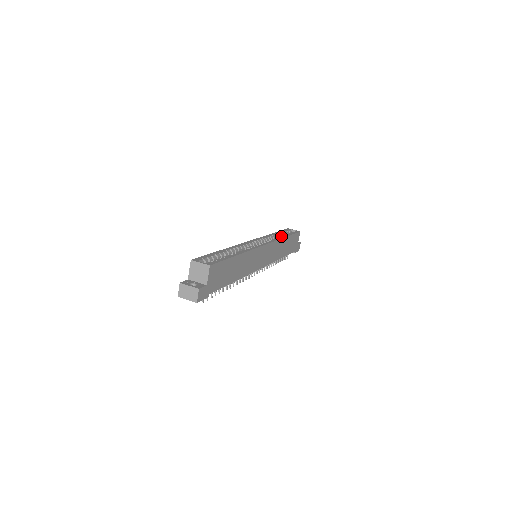
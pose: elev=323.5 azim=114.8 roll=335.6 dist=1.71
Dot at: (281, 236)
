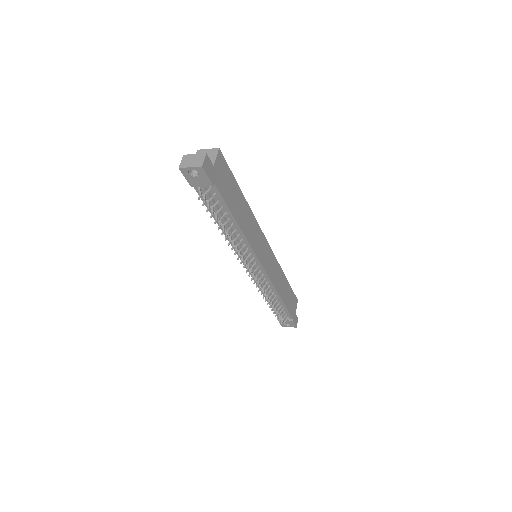
Dot at: occluded
